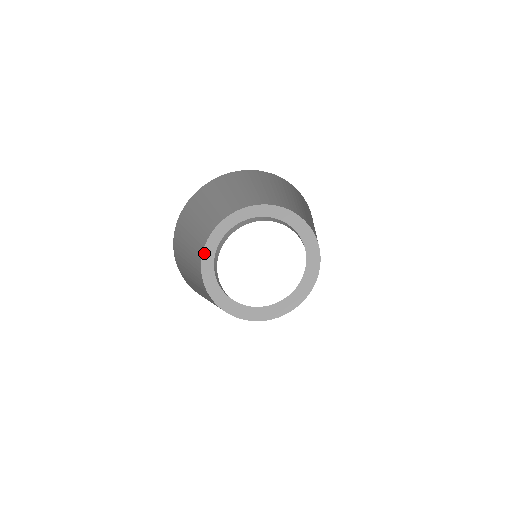
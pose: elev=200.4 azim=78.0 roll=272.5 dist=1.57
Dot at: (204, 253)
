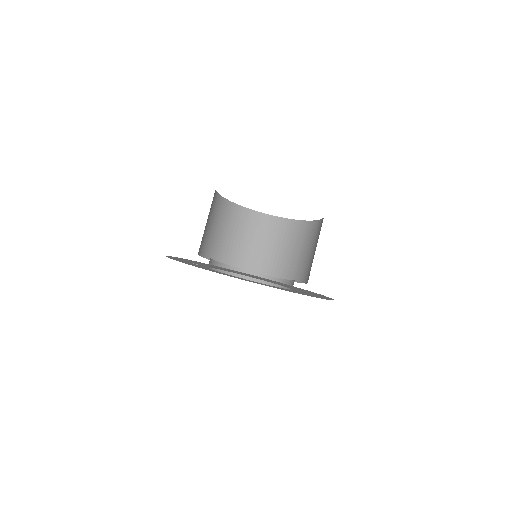
Dot at: occluded
